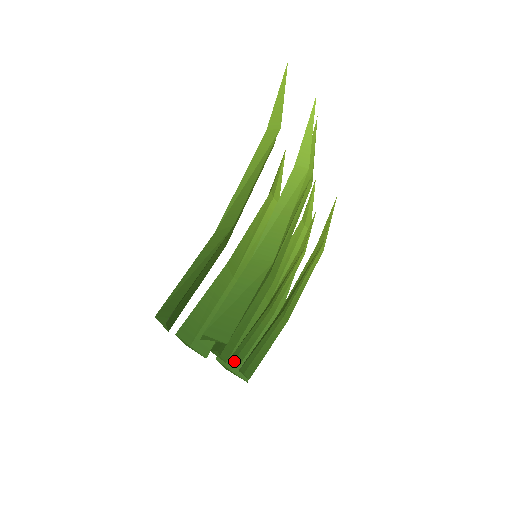
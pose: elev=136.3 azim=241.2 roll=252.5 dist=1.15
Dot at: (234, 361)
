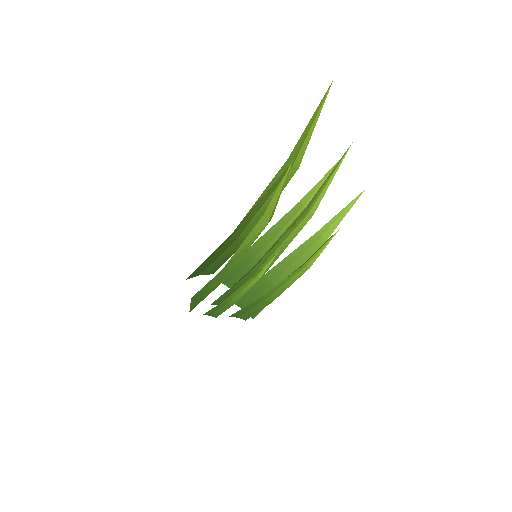
Dot at: (245, 305)
